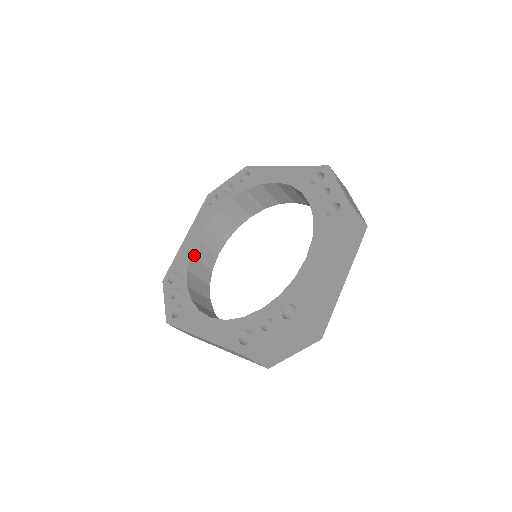
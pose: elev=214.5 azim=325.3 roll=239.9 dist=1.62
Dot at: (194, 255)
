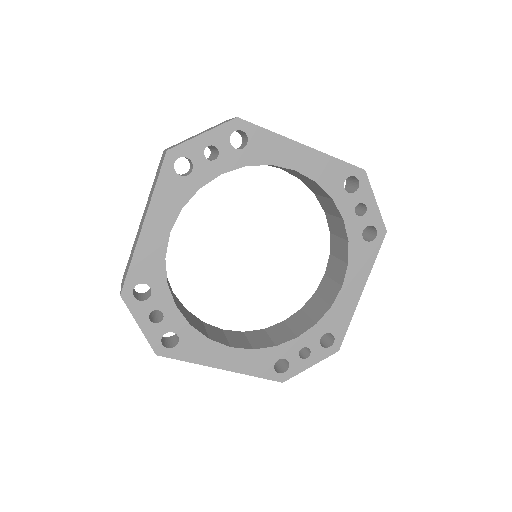
Dot at: (165, 254)
